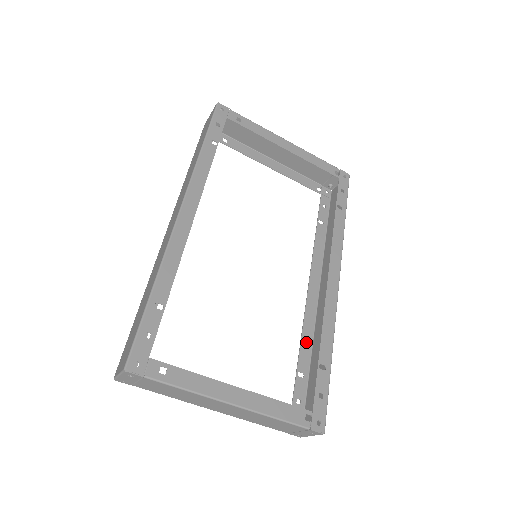
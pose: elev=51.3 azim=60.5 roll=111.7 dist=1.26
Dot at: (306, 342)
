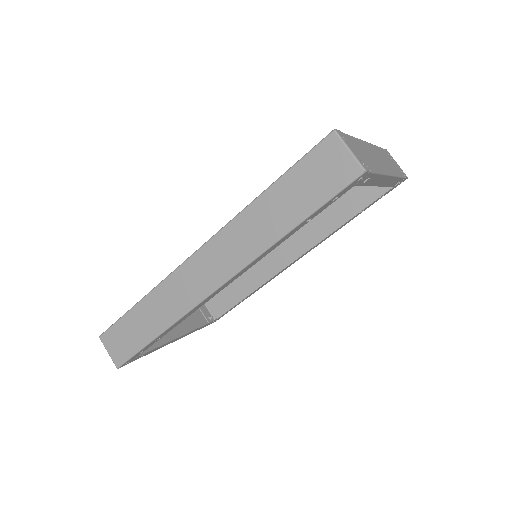
Dot at: occluded
